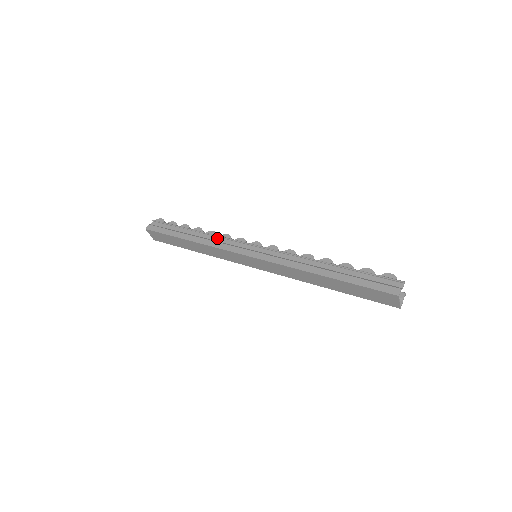
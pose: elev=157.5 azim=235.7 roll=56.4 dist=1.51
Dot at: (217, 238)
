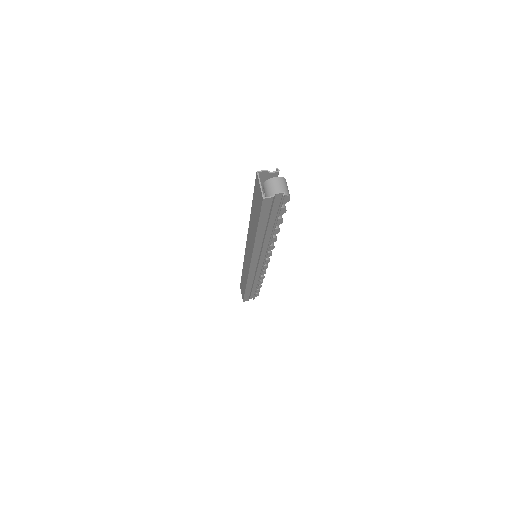
Dot at: occluded
